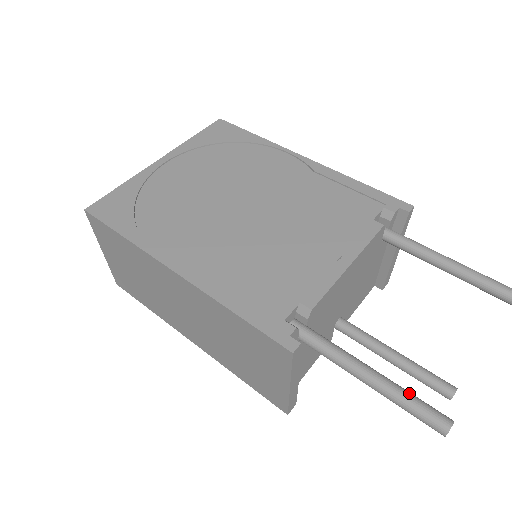
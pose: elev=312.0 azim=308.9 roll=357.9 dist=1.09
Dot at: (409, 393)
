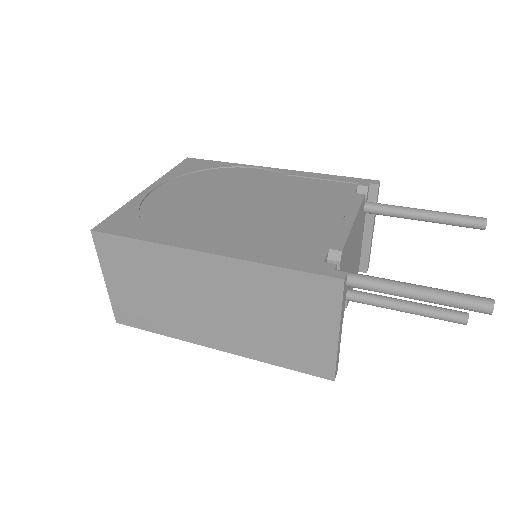
Dot at: occluded
